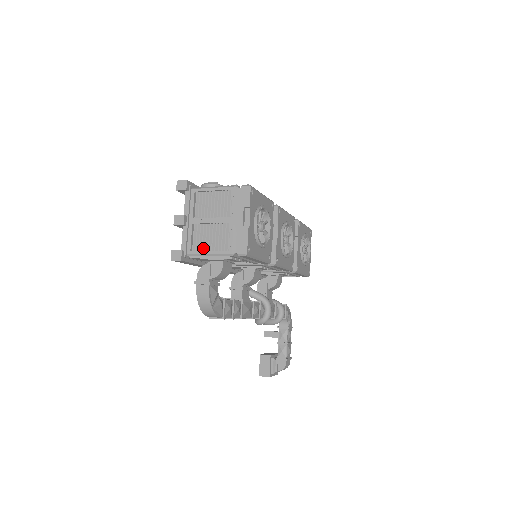
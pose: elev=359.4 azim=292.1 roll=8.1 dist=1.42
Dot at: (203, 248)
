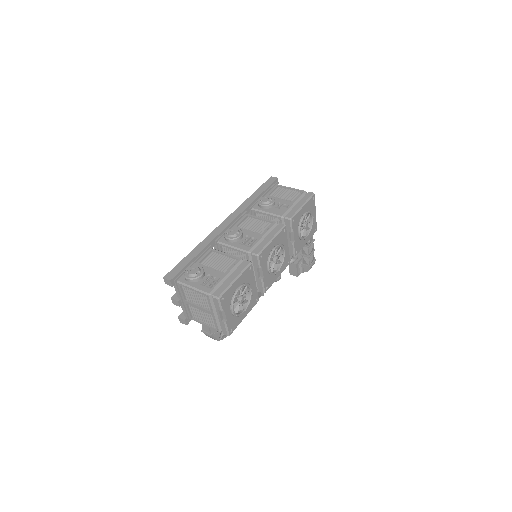
Dot at: (199, 319)
